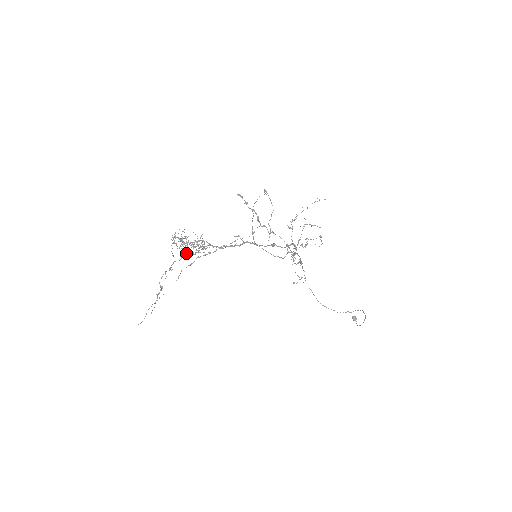
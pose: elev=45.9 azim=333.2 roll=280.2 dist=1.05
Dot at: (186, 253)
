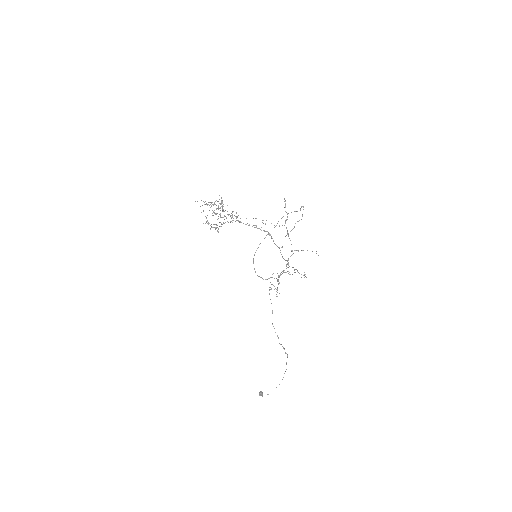
Dot at: (220, 213)
